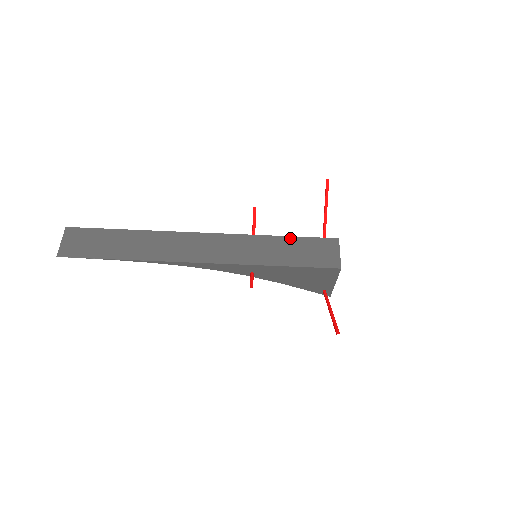
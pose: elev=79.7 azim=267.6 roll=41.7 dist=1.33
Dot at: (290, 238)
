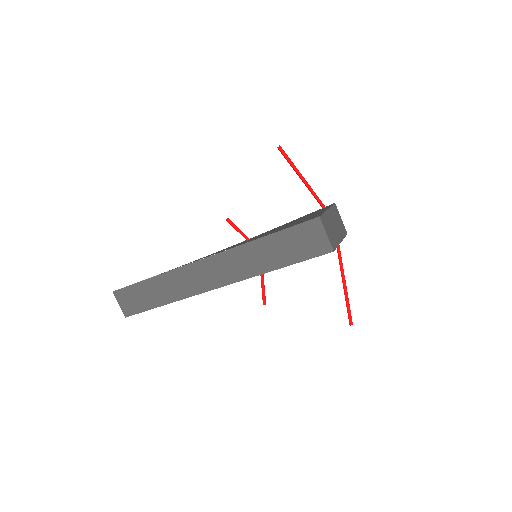
Dot at: (274, 236)
